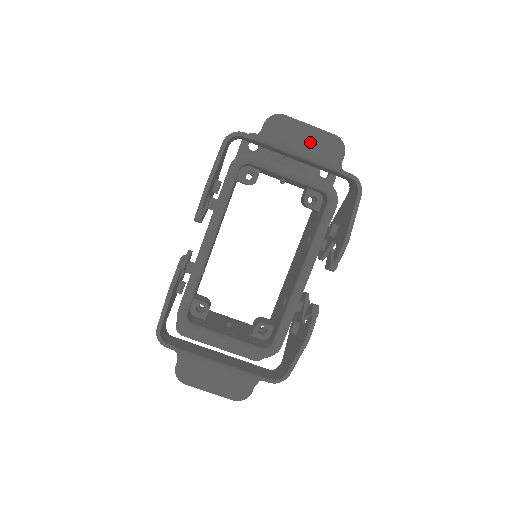
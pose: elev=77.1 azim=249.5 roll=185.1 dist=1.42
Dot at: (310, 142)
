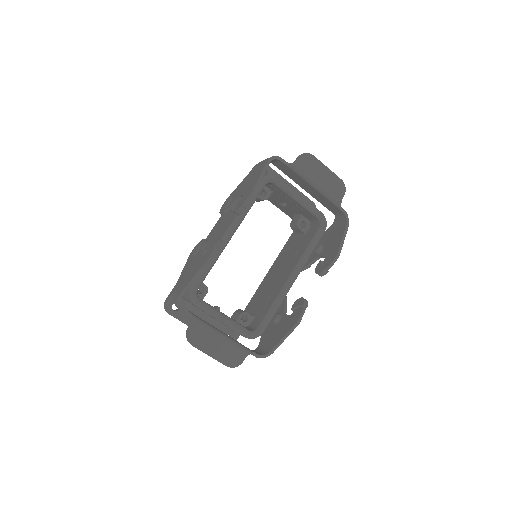
Dot at: (325, 179)
